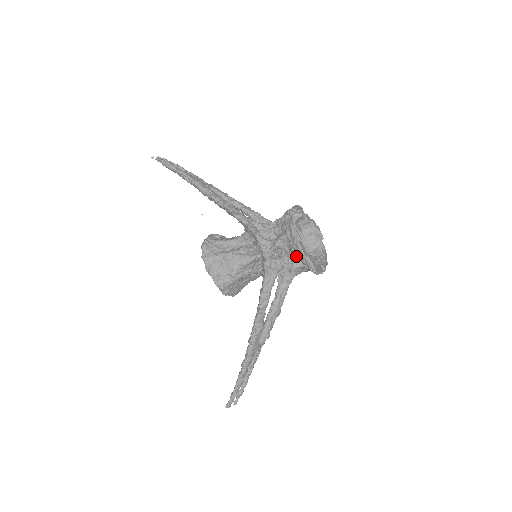
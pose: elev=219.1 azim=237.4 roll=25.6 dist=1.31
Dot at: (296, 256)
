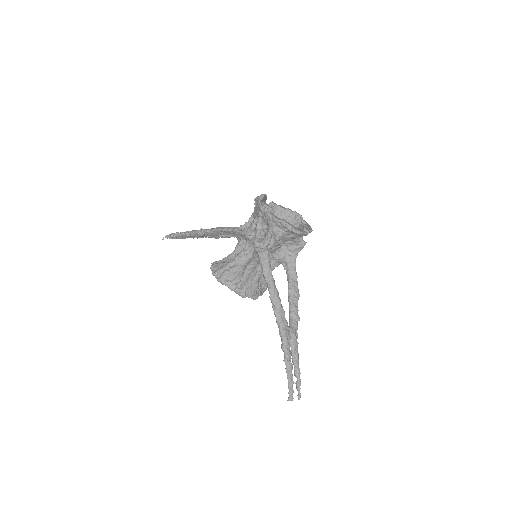
Dot at: (273, 226)
